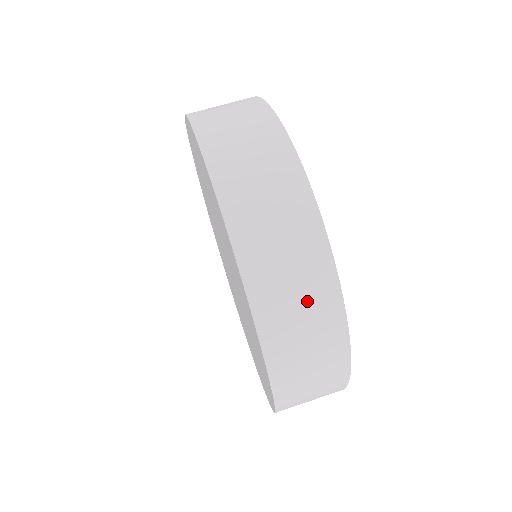
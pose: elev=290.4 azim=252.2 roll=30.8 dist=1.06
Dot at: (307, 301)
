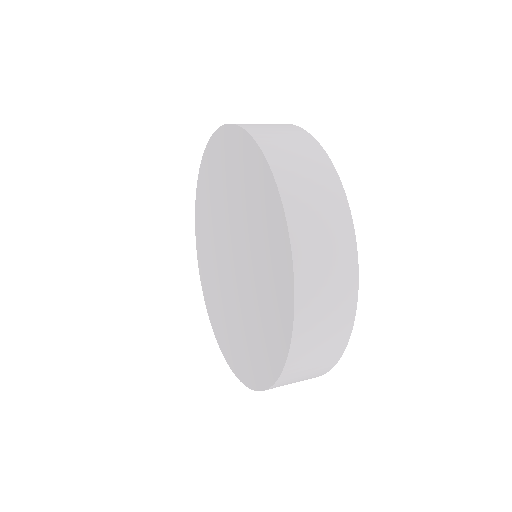
Dot at: (303, 155)
